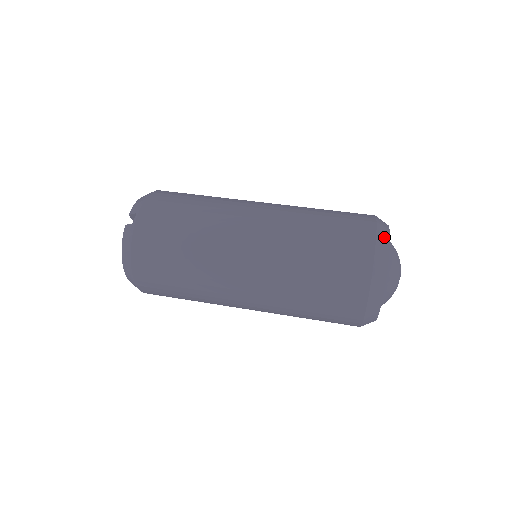
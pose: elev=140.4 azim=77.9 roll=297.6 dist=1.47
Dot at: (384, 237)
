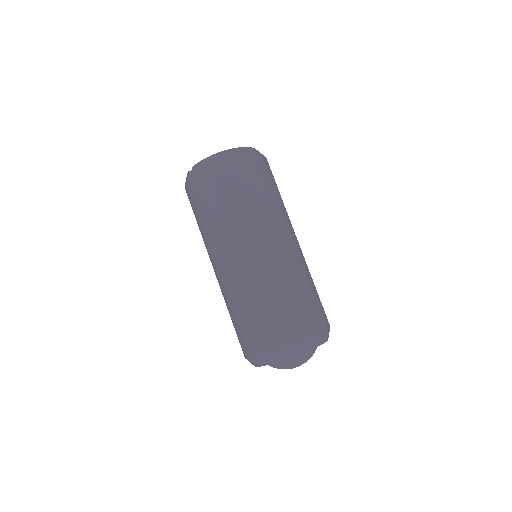
Dot at: (266, 361)
